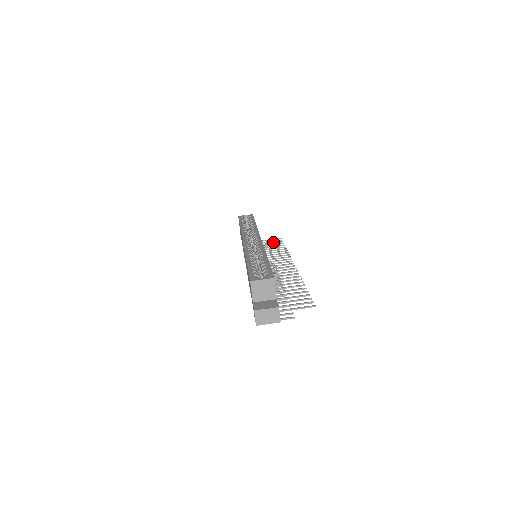
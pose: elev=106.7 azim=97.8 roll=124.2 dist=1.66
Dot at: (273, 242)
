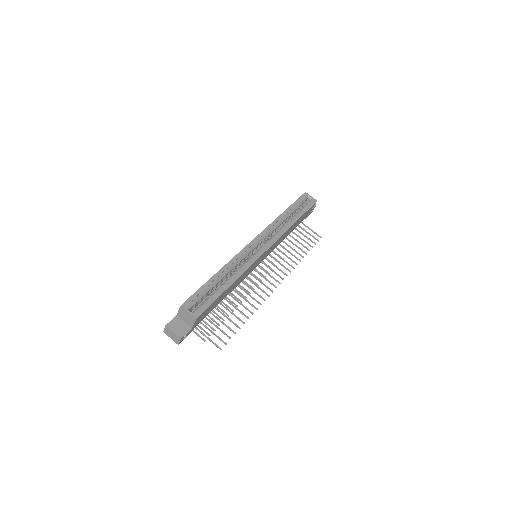
Dot at: (309, 238)
